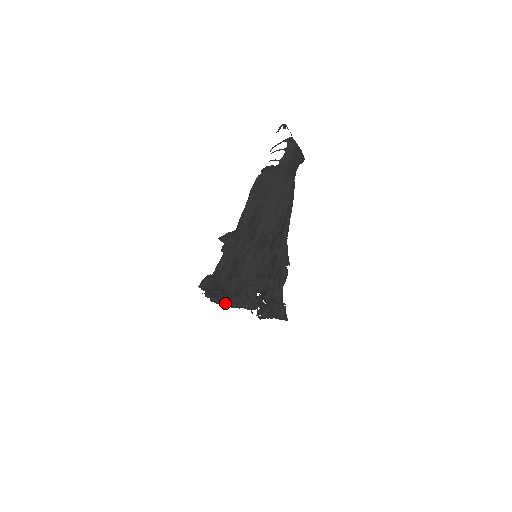
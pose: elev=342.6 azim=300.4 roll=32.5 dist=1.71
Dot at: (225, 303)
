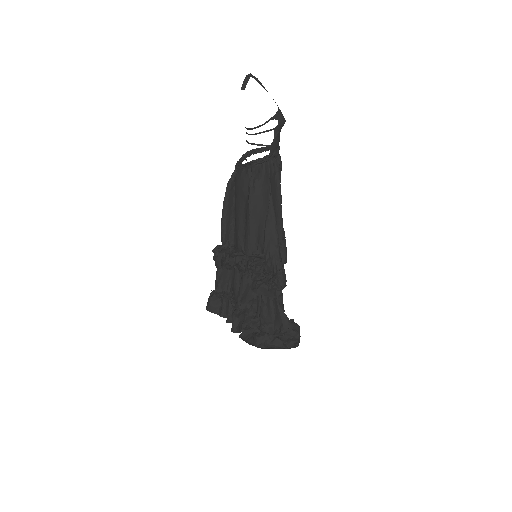
Dot at: occluded
